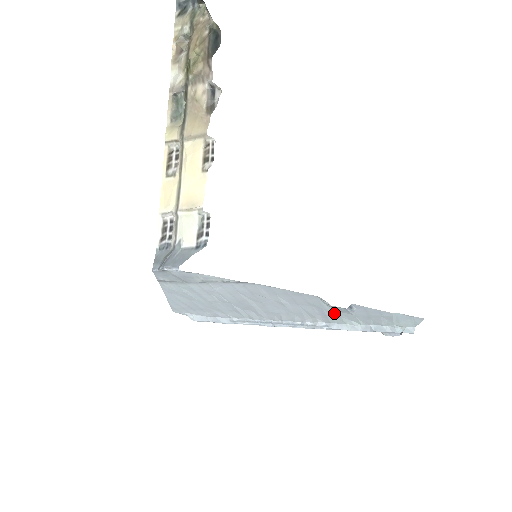
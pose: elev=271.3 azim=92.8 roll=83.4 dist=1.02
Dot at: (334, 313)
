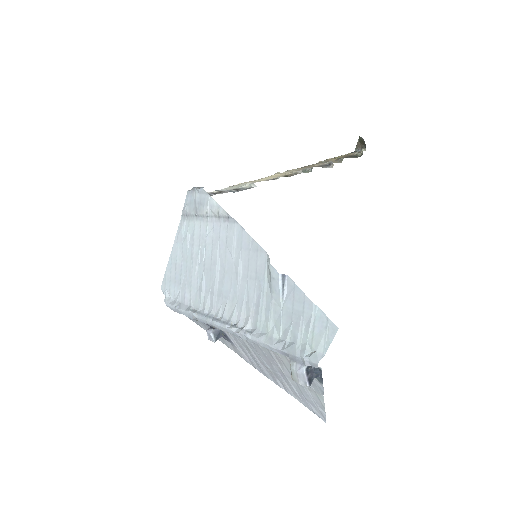
Dot at: (267, 303)
